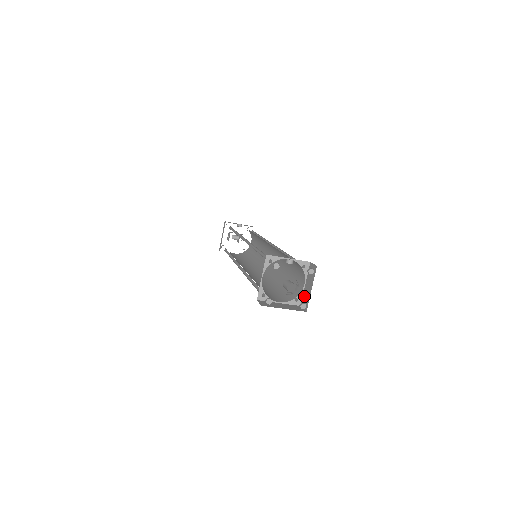
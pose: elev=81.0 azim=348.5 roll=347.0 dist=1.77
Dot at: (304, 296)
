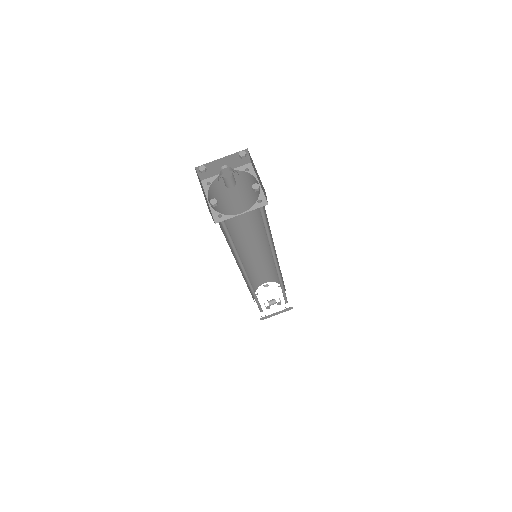
Dot at: (262, 190)
